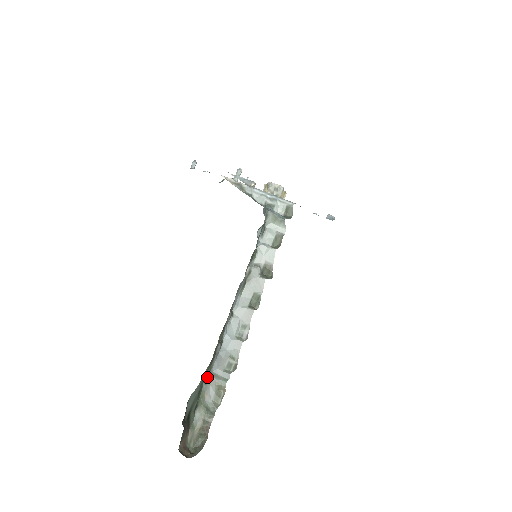
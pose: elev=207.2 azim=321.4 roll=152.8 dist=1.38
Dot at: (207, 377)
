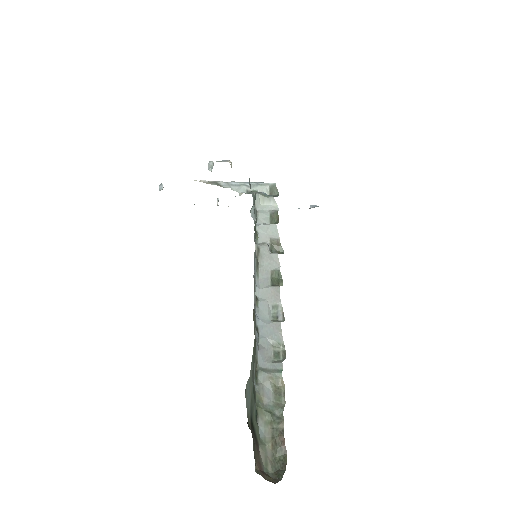
Dot at: (255, 375)
